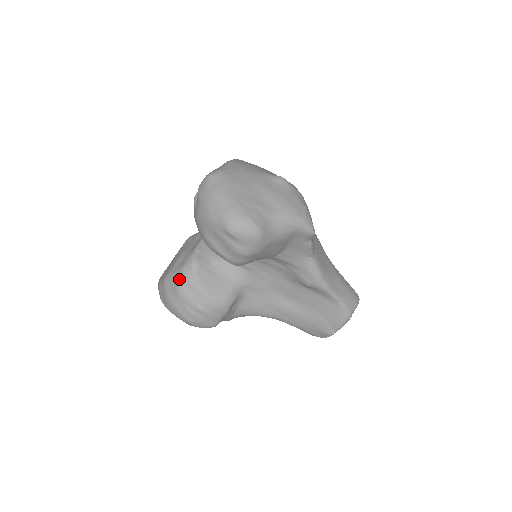
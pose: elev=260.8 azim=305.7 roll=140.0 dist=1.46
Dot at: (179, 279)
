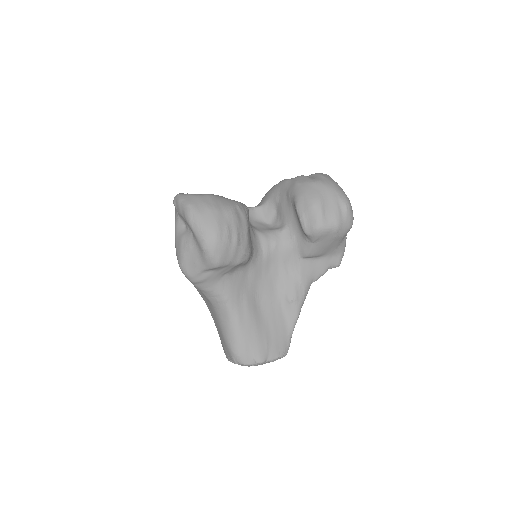
Dot at: (236, 204)
